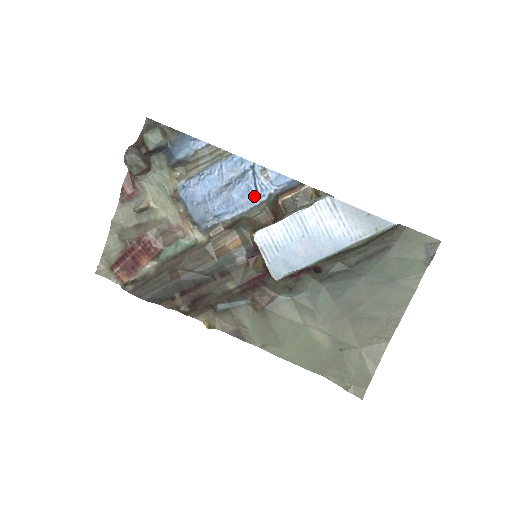
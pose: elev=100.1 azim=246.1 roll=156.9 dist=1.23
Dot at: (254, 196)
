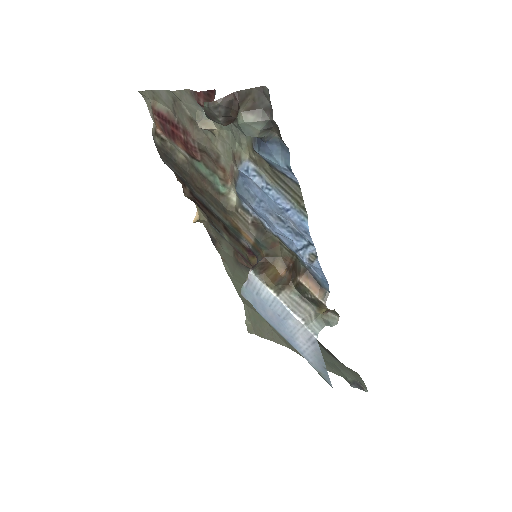
Dot at: (291, 248)
